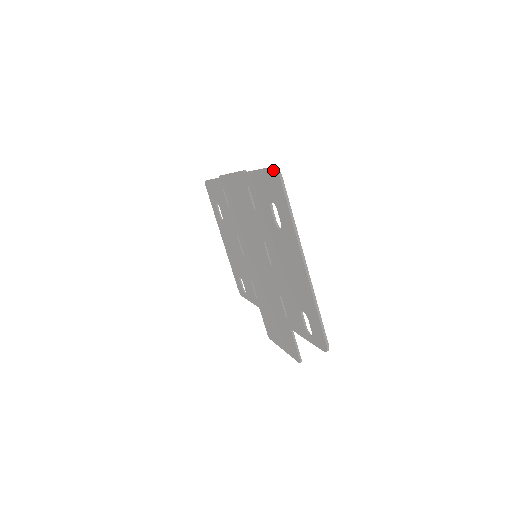
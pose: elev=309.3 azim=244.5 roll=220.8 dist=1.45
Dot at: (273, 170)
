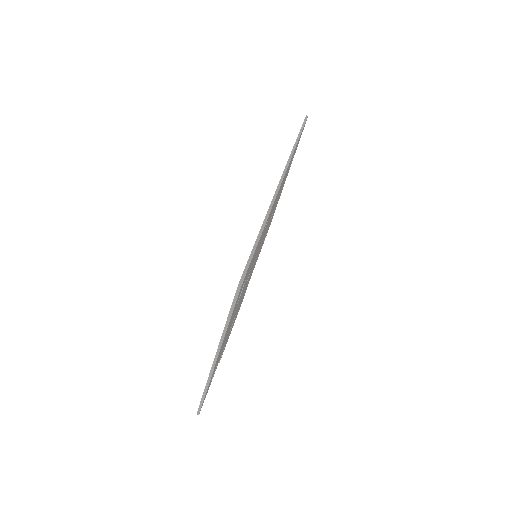
Dot at: (241, 276)
